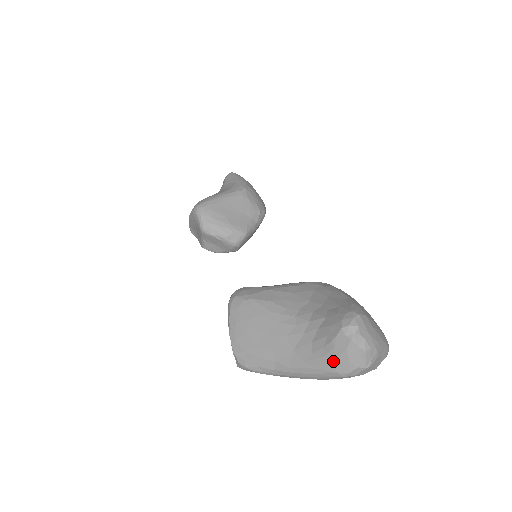
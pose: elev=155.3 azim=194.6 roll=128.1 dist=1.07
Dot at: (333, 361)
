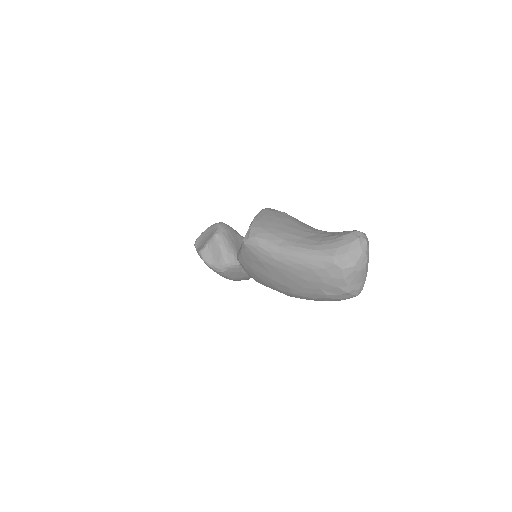
Dot at: (335, 248)
